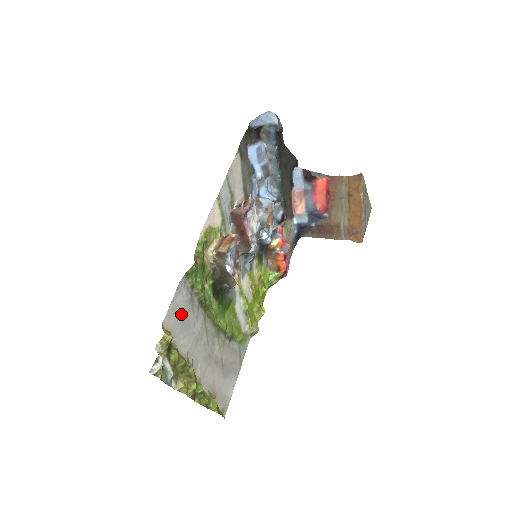
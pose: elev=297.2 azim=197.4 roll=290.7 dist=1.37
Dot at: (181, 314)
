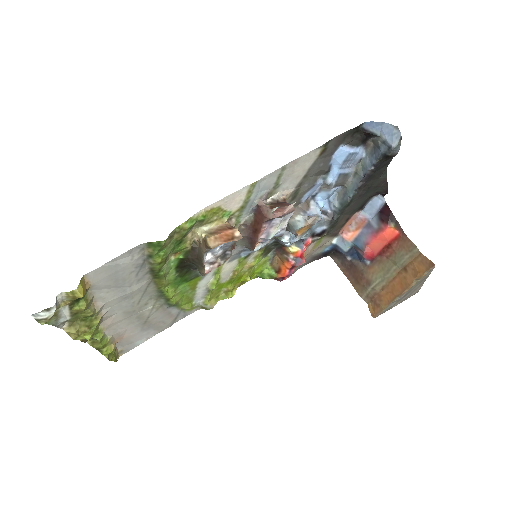
Dot at: (118, 273)
